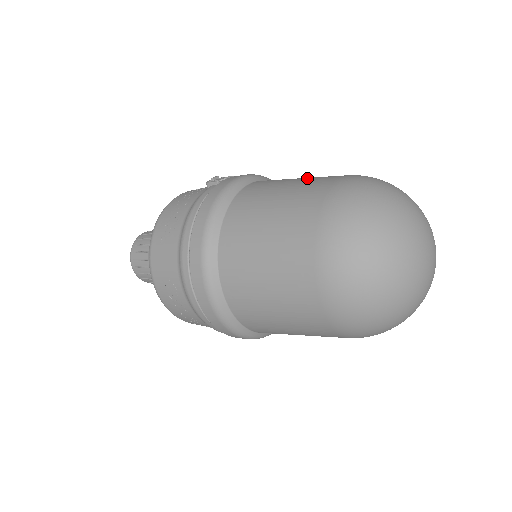
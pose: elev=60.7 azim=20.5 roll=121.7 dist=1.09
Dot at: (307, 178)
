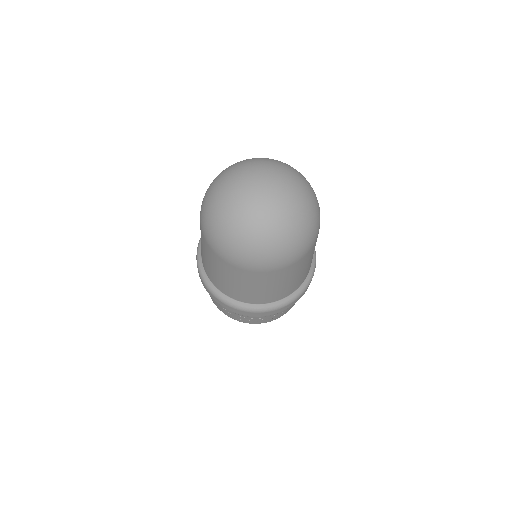
Dot at: occluded
